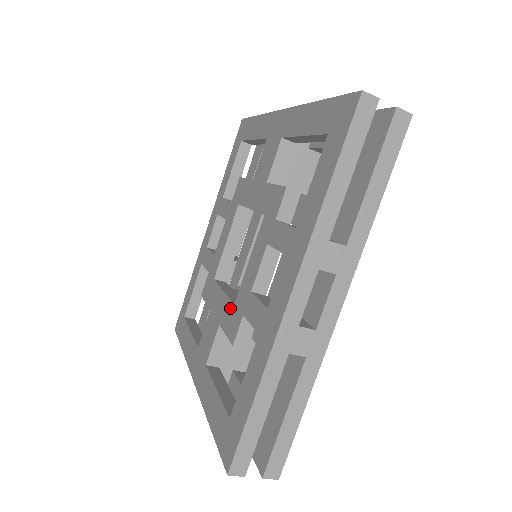
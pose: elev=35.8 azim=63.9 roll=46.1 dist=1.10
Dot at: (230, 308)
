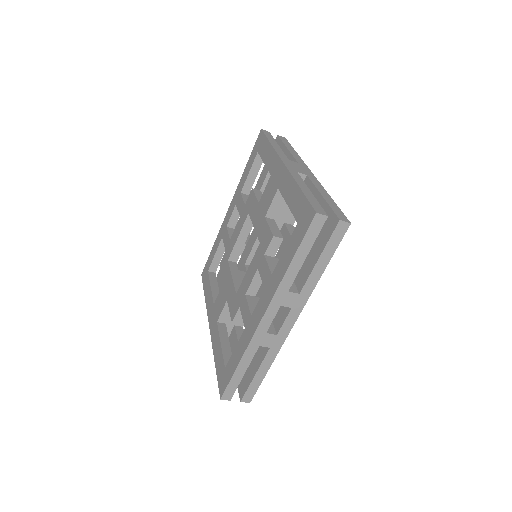
Dot at: (234, 294)
